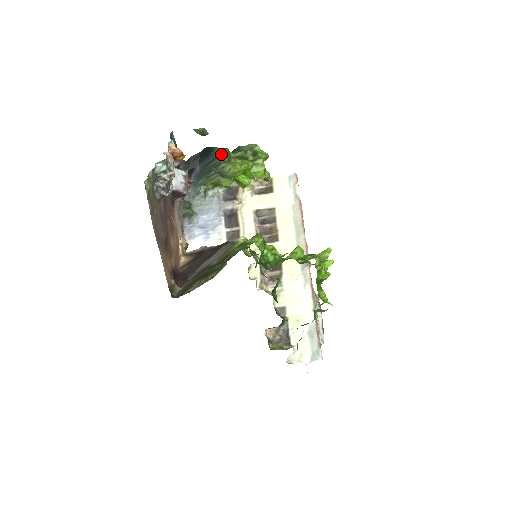
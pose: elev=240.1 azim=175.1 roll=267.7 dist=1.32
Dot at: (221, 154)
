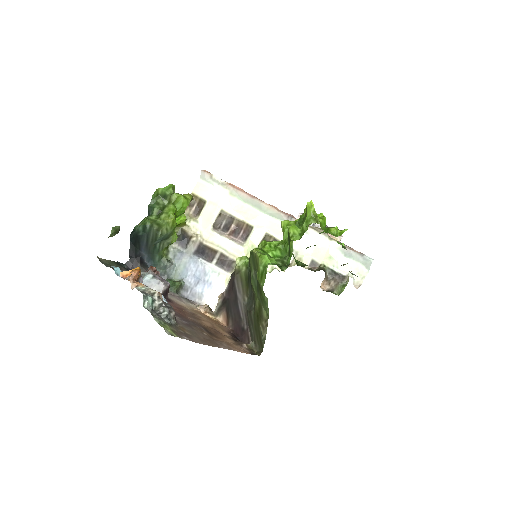
Dot at: (148, 229)
